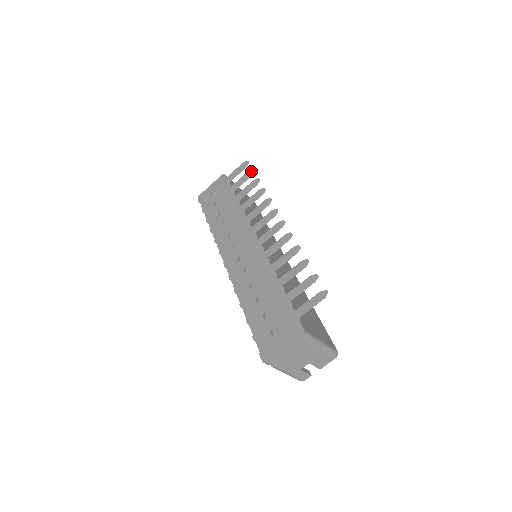
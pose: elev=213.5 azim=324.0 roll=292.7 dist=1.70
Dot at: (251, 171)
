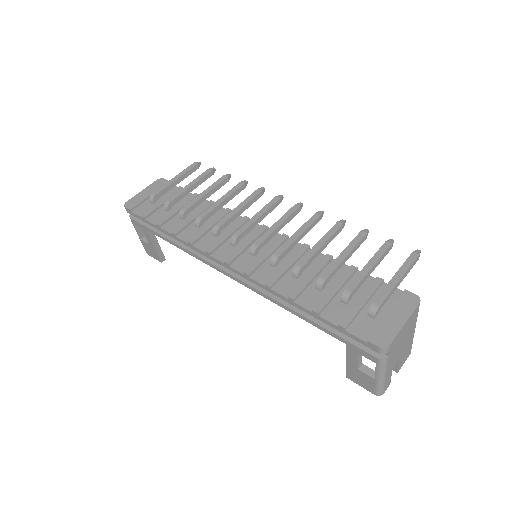
Dot at: (213, 168)
